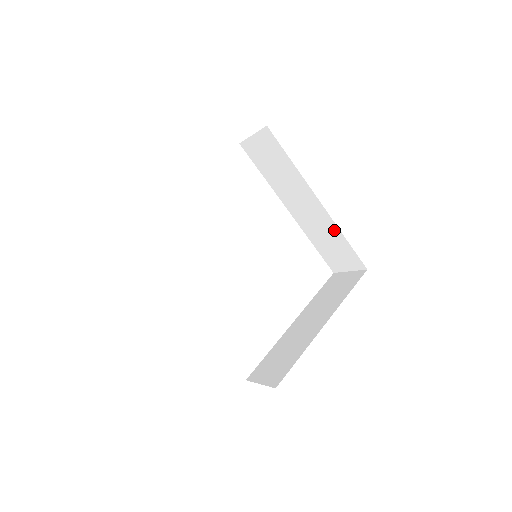
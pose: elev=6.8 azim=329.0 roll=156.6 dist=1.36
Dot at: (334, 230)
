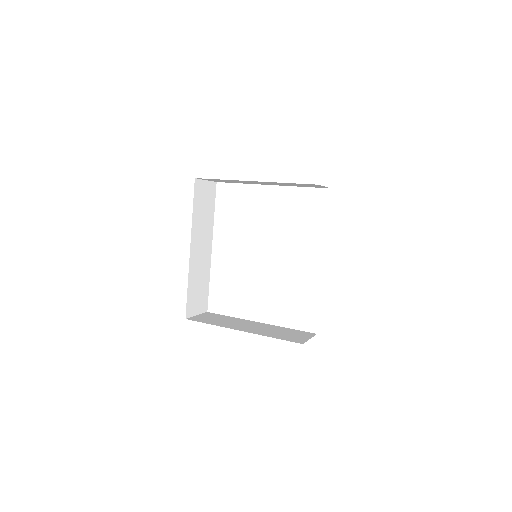
Dot at: occluded
